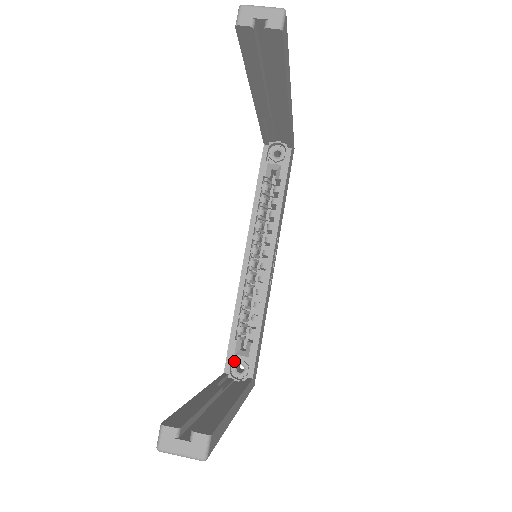
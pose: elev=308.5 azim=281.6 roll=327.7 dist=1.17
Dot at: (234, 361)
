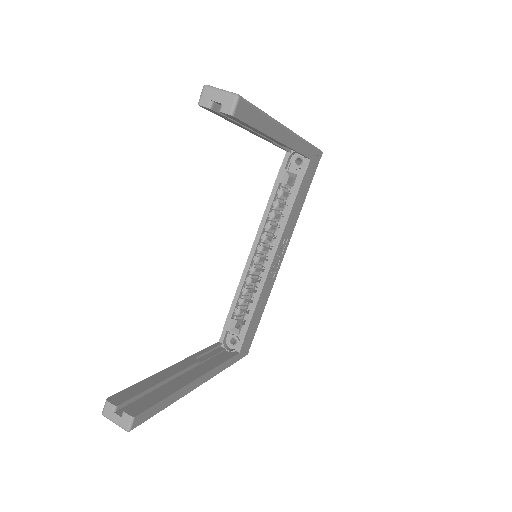
Dot at: (230, 334)
